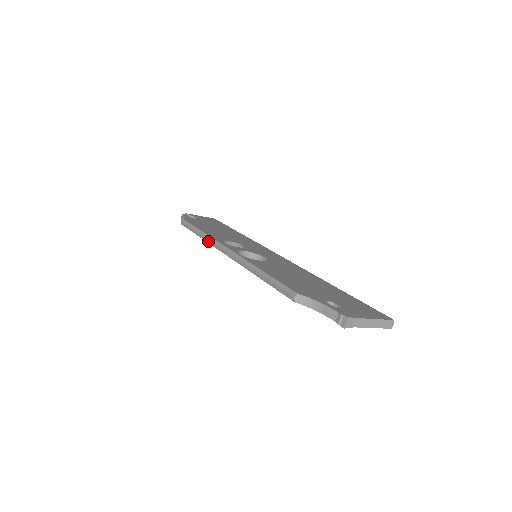
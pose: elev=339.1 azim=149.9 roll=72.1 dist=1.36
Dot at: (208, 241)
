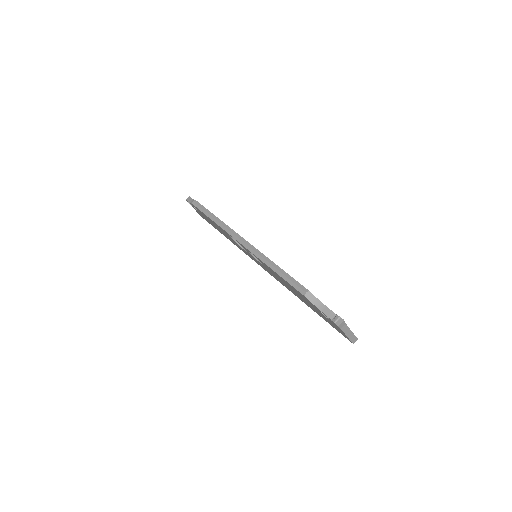
Dot at: (223, 227)
